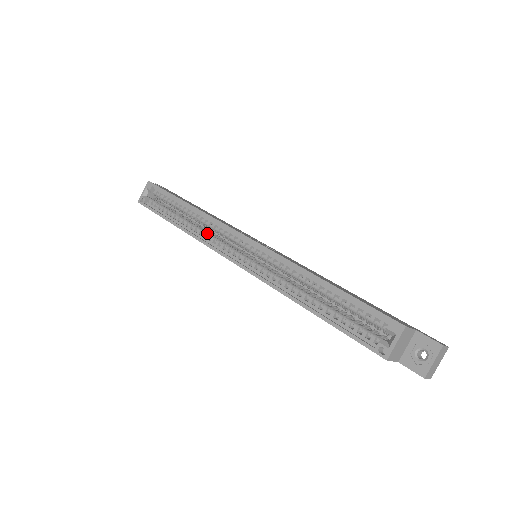
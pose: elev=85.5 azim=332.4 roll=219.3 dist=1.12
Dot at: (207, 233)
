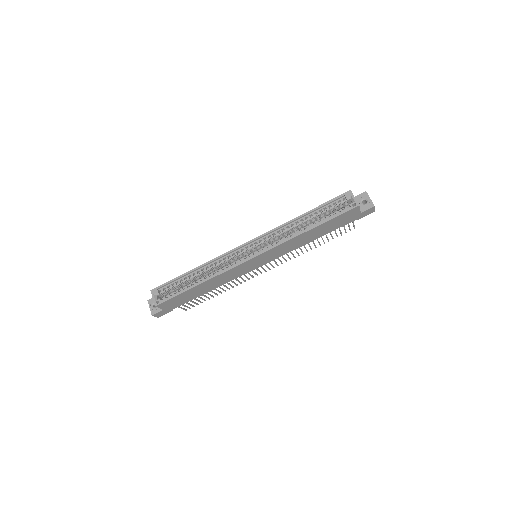
Dot at: (222, 268)
